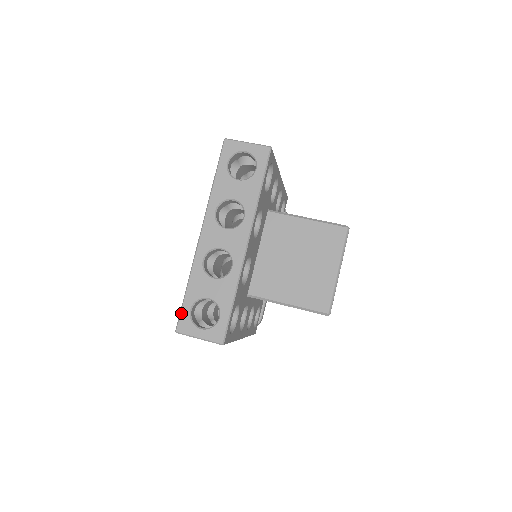
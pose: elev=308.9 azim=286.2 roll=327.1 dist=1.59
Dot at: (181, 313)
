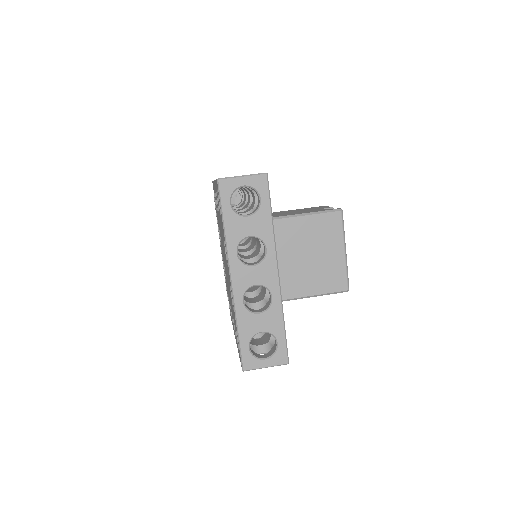
Dot at: (242, 354)
